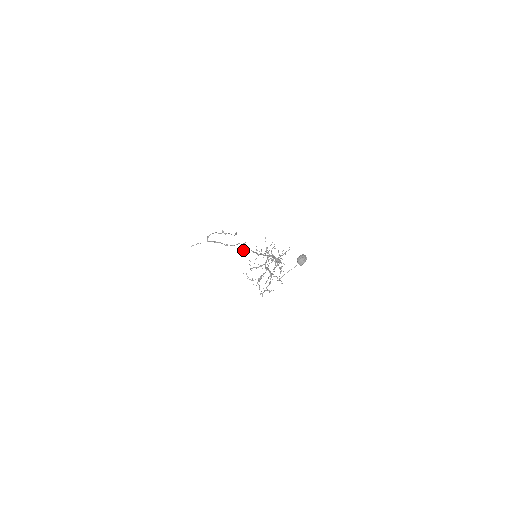
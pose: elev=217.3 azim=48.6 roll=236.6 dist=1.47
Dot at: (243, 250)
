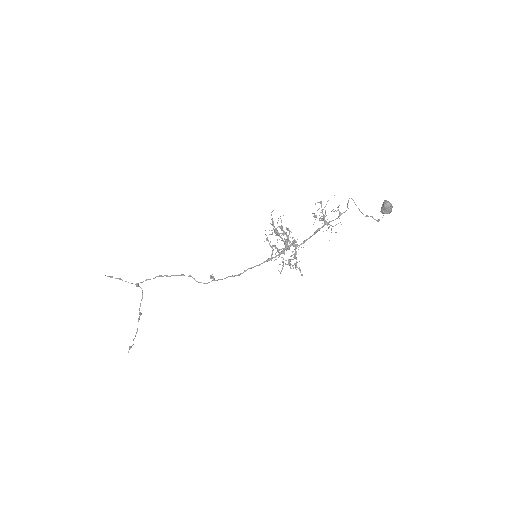
Dot at: (211, 277)
